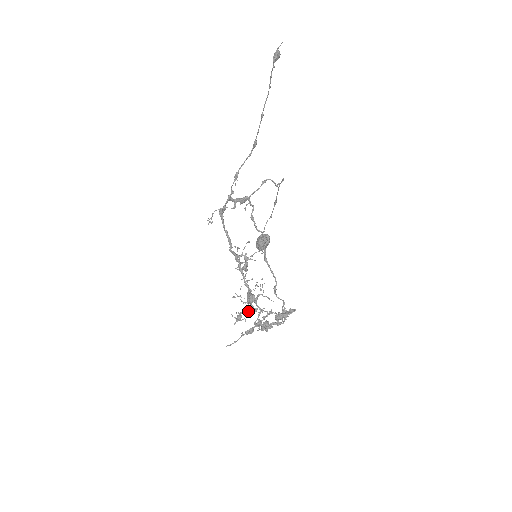
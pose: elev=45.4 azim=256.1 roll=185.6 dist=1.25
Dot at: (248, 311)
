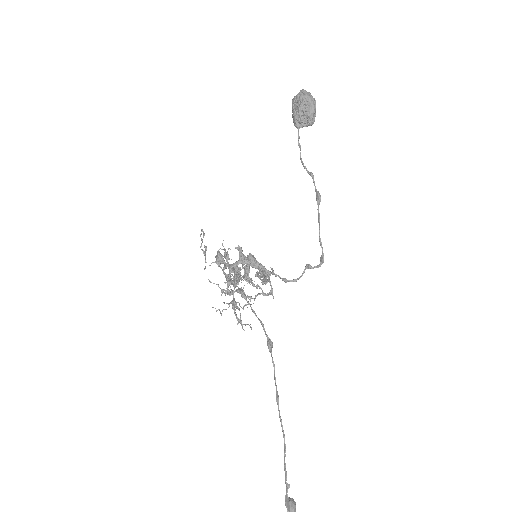
Dot at: occluded
